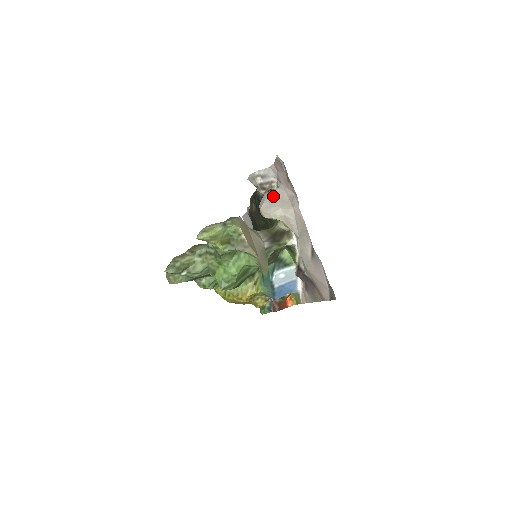
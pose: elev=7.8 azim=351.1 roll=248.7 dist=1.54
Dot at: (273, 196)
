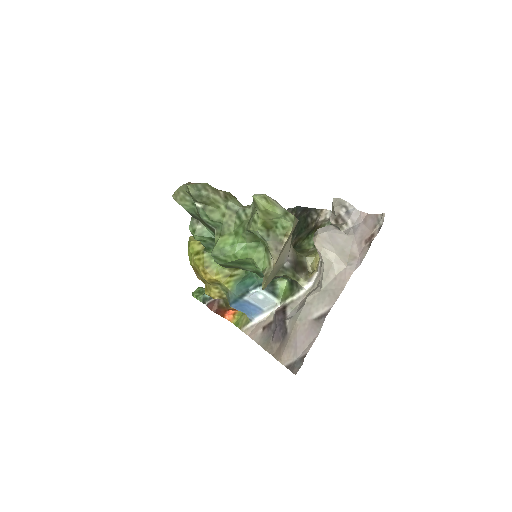
Dot at: (338, 236)
